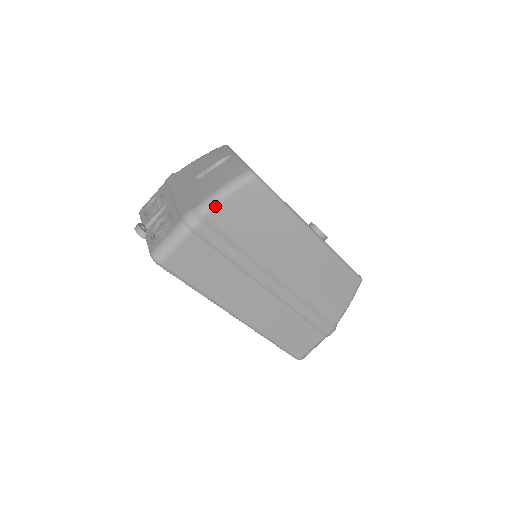
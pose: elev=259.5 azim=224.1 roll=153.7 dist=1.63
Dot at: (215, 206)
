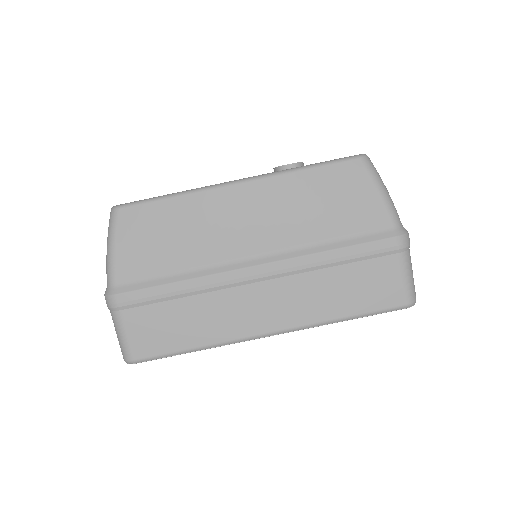
Dot at: (113, 269)
